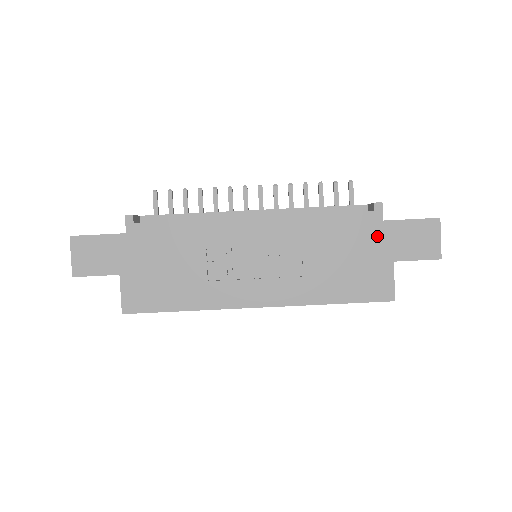
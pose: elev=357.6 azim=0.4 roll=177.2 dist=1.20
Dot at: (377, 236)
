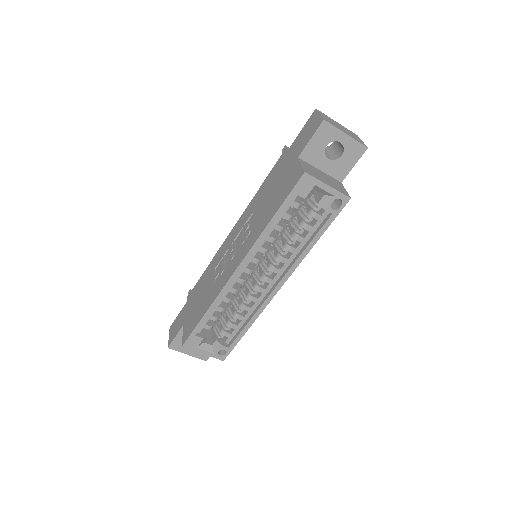
Dot at: (286, 160)
